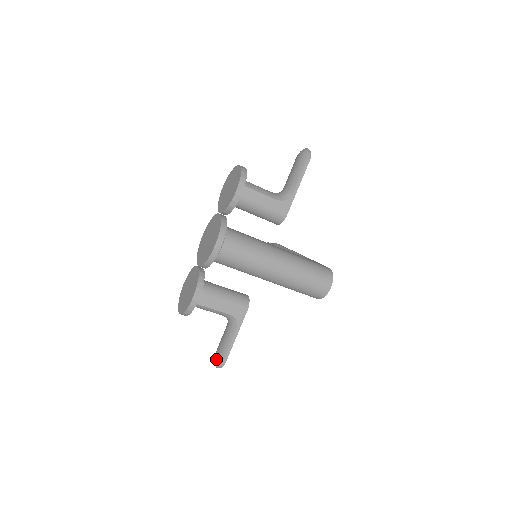
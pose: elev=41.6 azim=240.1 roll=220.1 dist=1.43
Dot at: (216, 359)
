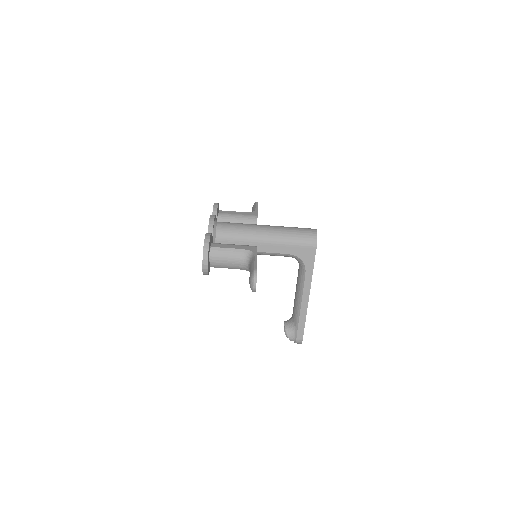
Dot at: (250, 278)
